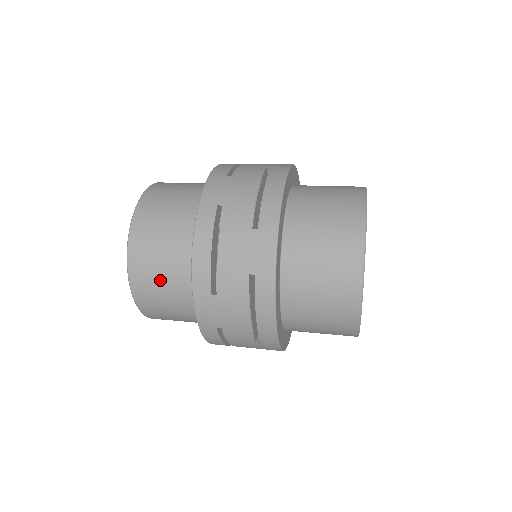
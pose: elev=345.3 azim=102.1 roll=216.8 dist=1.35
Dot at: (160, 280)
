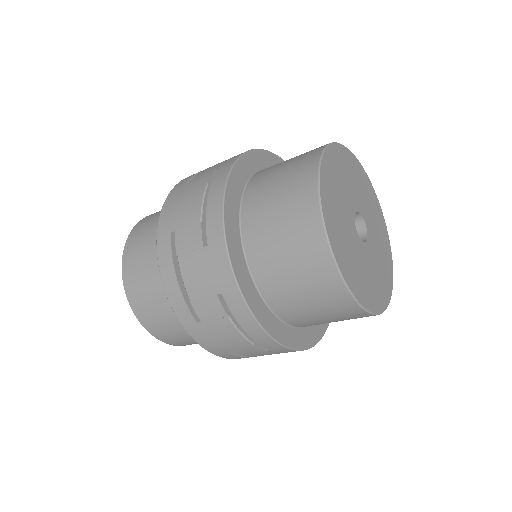
Dot at: (151, 227)
